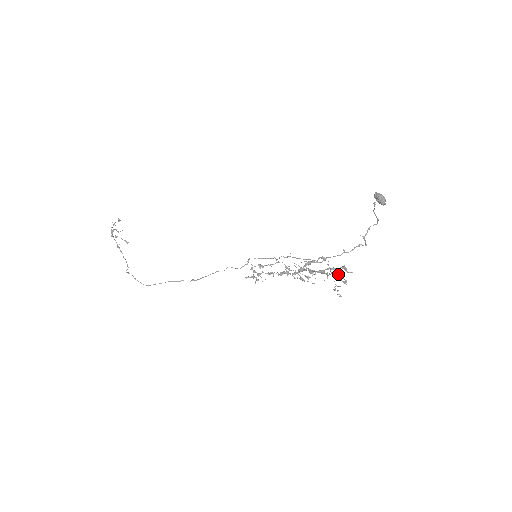
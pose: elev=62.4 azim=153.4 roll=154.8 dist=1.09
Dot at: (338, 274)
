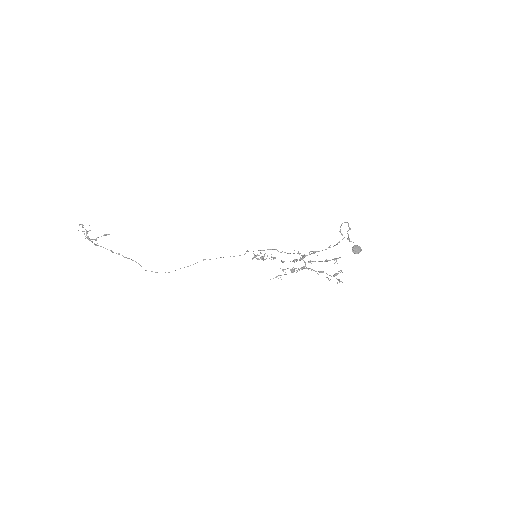
Dot at: (336, 274)
